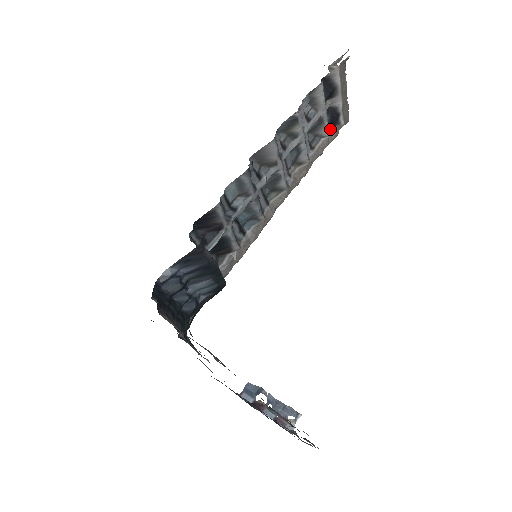
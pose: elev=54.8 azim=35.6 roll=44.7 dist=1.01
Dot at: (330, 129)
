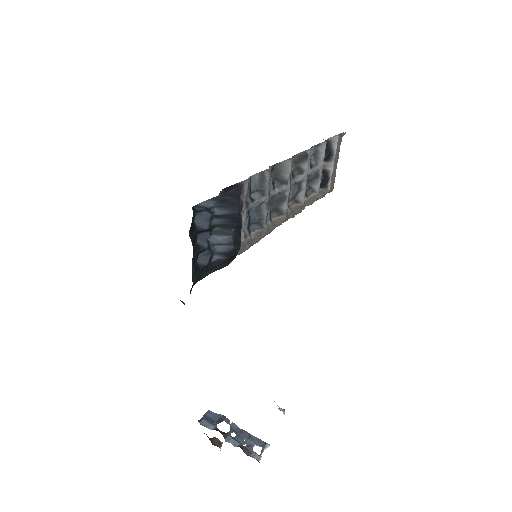
Dot at: (319, 190)
